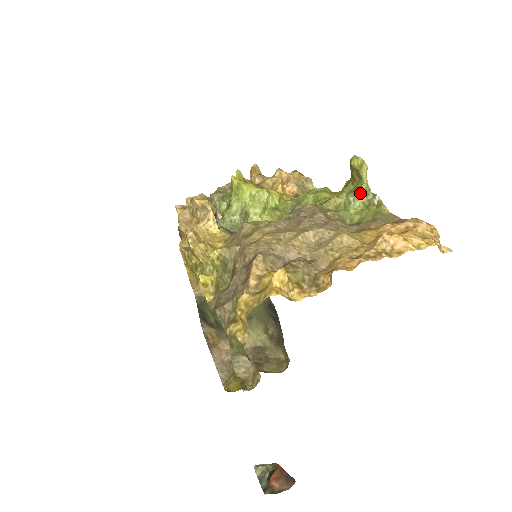
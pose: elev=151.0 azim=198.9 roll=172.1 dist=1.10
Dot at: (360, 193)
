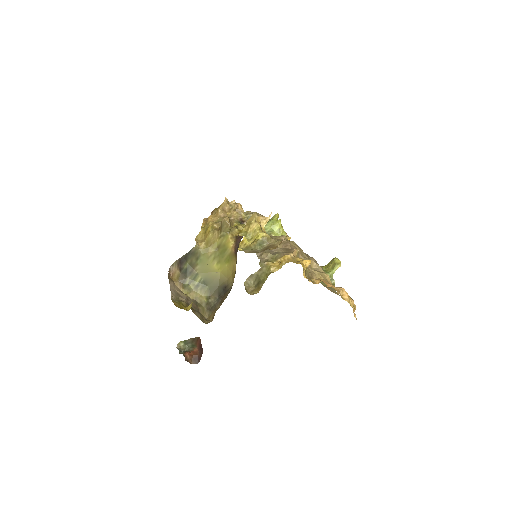
Dot at: (328, 274)
